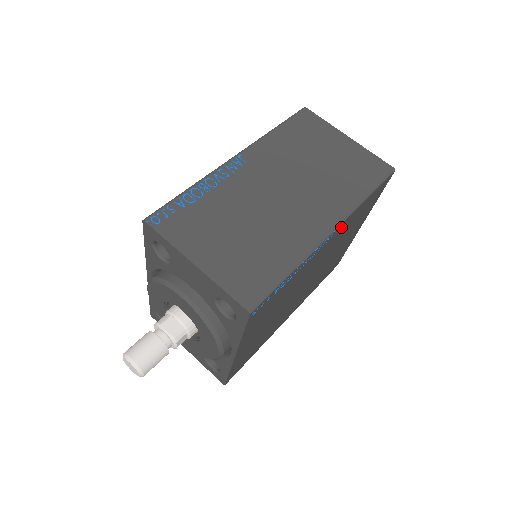
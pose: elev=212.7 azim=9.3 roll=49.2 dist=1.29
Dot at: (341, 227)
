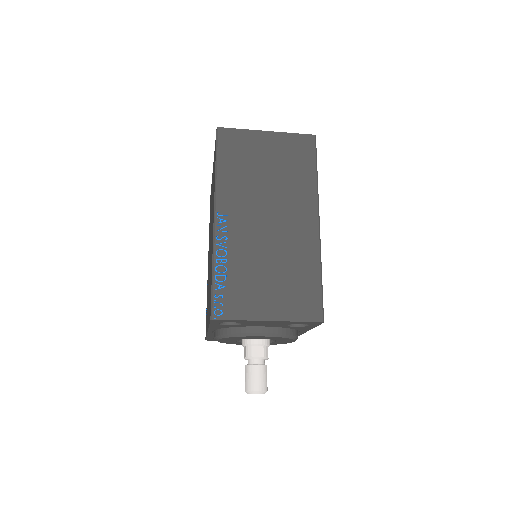
Dot at: occluded
